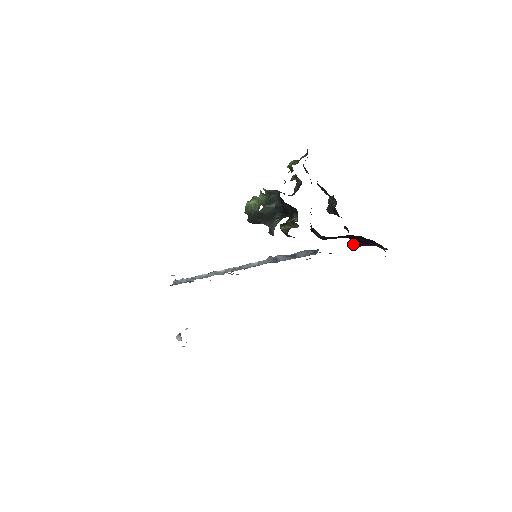
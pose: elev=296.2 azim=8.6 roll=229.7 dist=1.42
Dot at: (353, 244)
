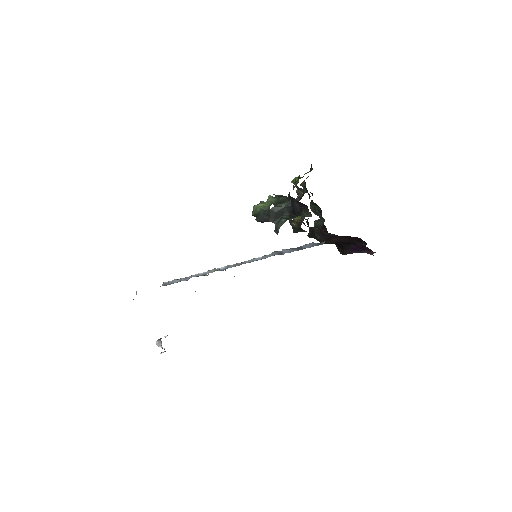
Dot at: (342, 252)
